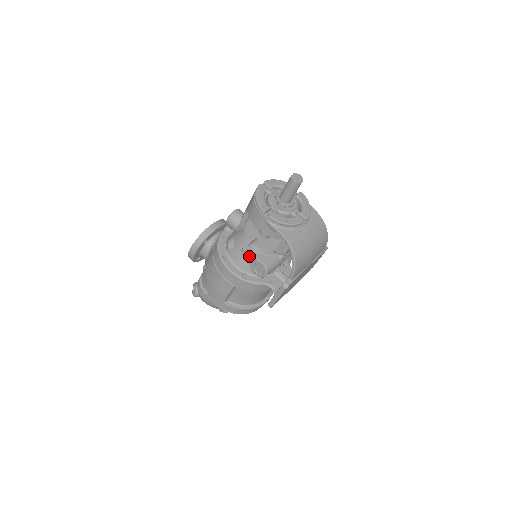
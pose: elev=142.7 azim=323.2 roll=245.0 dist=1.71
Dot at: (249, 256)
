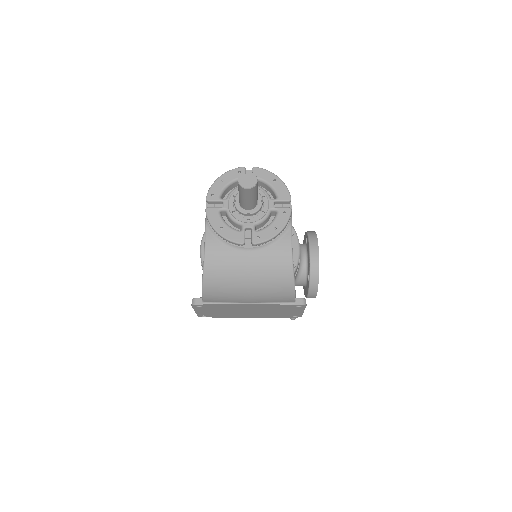
Dot at: occluded
